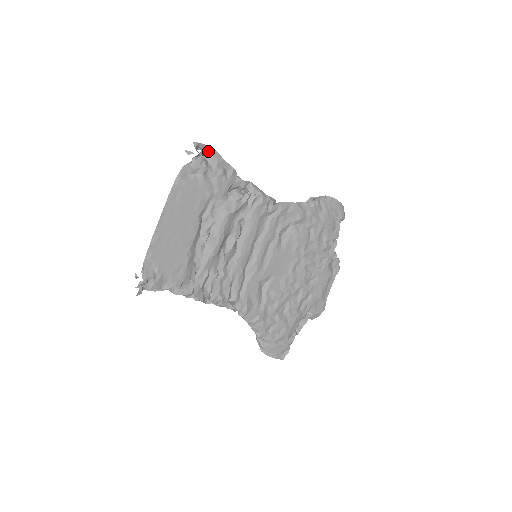
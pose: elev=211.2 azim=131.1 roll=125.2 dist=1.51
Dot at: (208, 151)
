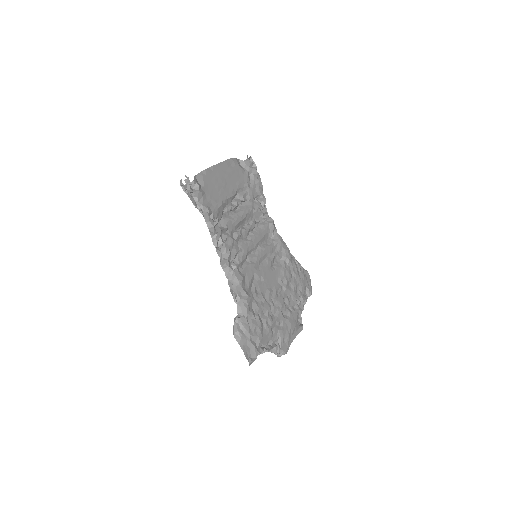
Dot at: (253, 167)
